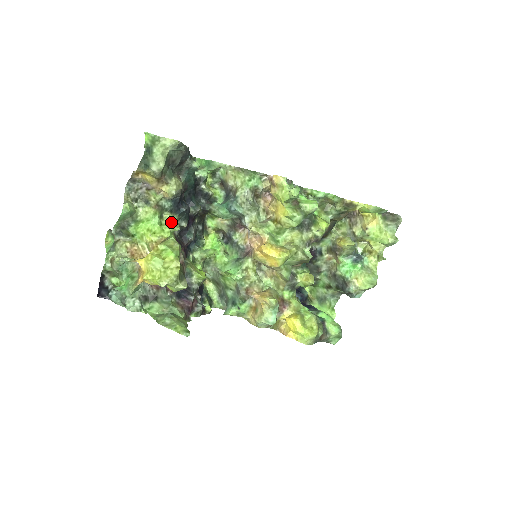
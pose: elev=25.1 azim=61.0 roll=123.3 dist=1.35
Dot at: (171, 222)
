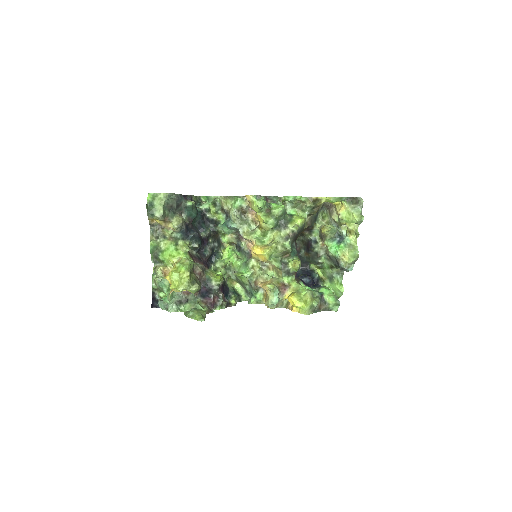
Dot at: (183, 247)
